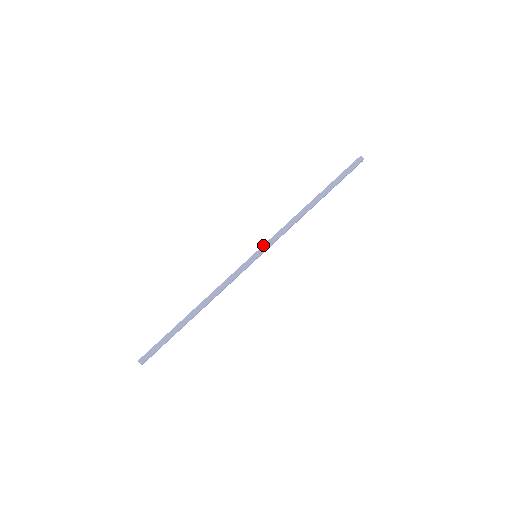
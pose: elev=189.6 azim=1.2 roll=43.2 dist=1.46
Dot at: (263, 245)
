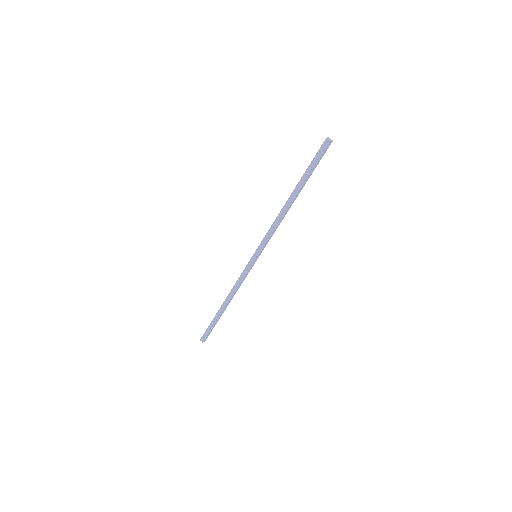
Dot at: (258, 247)
